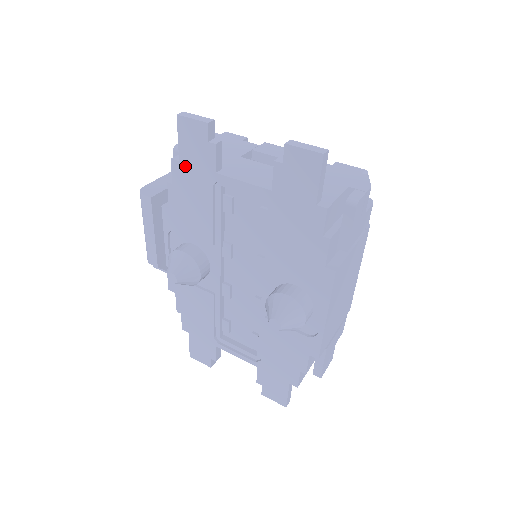
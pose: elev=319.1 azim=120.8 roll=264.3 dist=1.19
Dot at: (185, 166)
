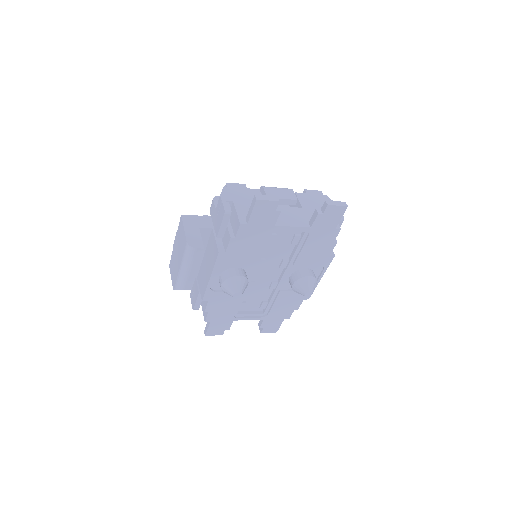
Dot at: (251, 226)
